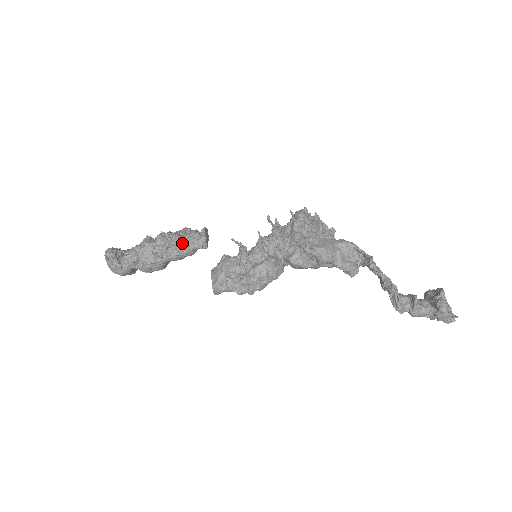
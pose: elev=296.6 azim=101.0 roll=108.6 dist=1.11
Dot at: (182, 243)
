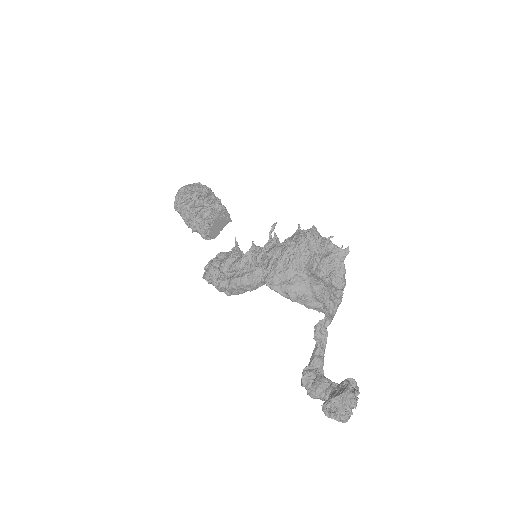
Dot at: (198, 227)
